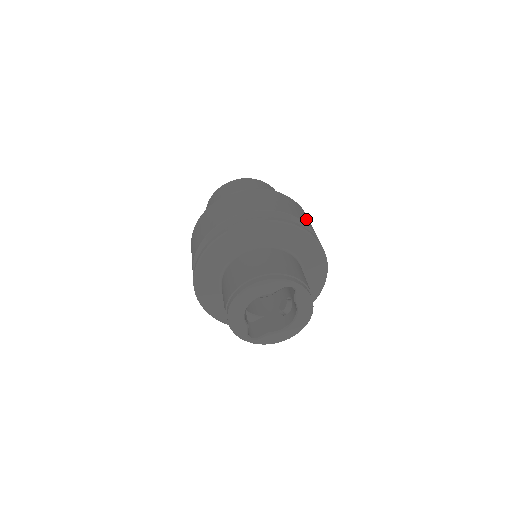
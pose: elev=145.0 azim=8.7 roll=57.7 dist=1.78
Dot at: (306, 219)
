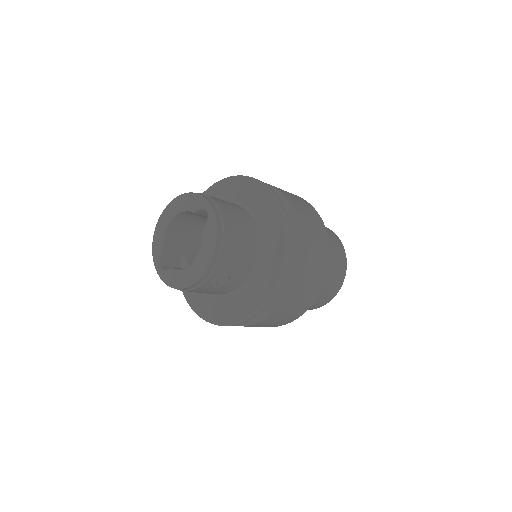
Dot at: (308, 223)
